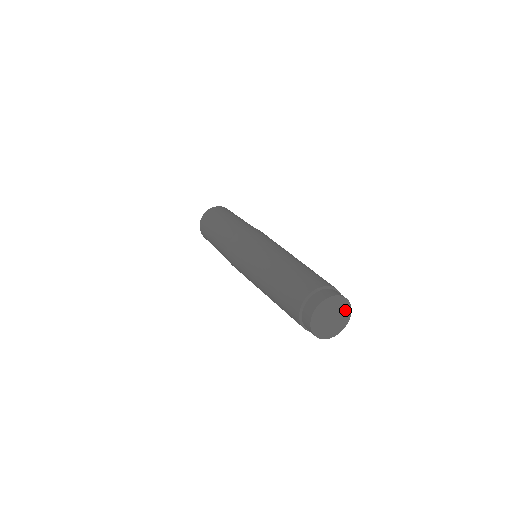
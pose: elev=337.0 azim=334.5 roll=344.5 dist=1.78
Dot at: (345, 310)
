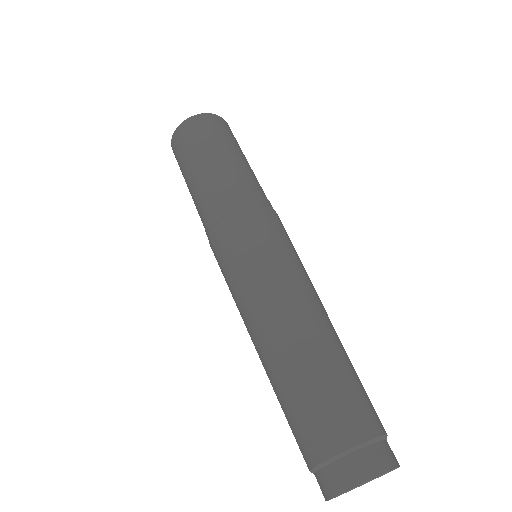
Dot at: occluded
